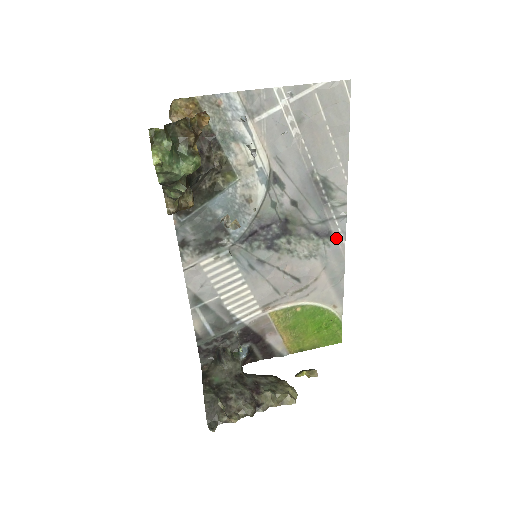
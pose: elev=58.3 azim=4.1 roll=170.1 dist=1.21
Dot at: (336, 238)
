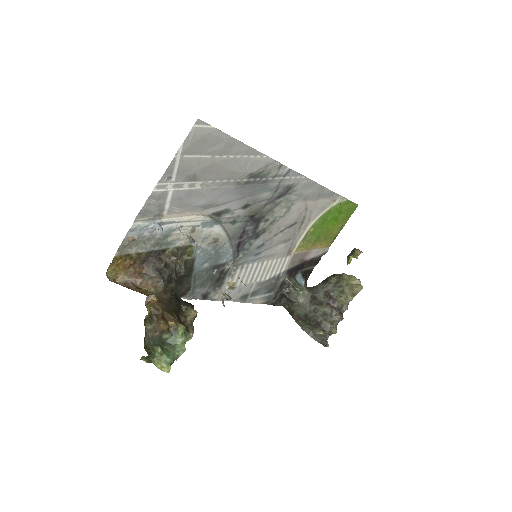
Dot at: (296, 183)
